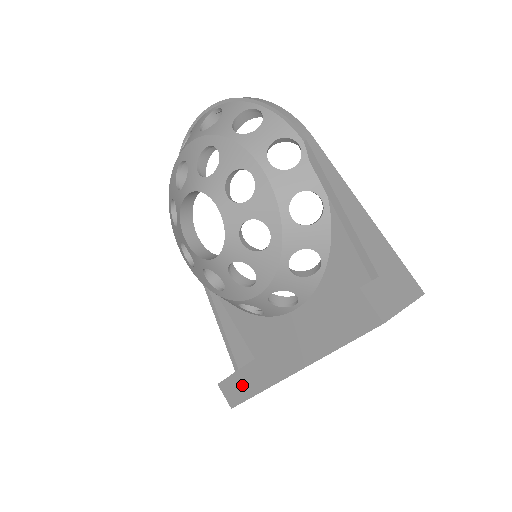
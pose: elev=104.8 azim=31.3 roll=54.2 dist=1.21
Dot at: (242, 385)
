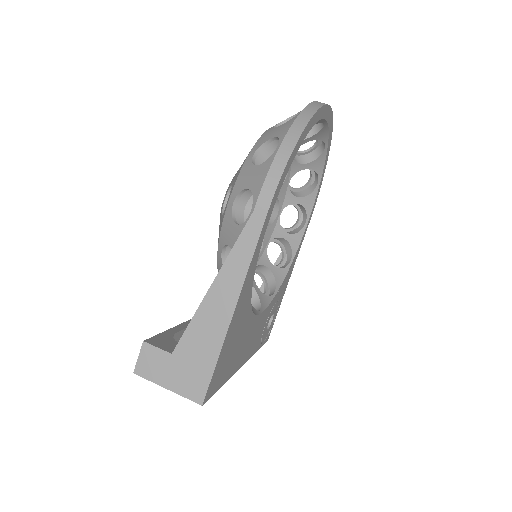
Dot at: occluded
